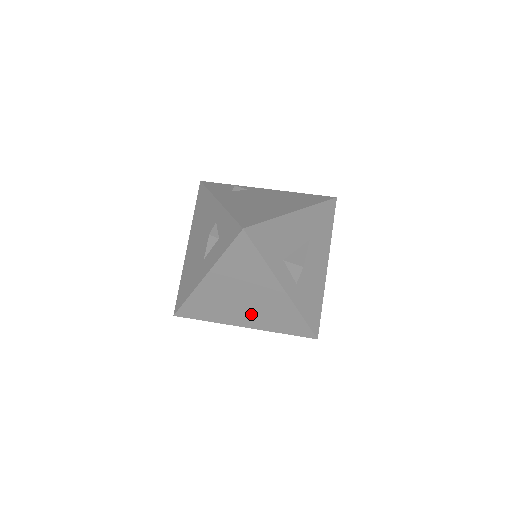
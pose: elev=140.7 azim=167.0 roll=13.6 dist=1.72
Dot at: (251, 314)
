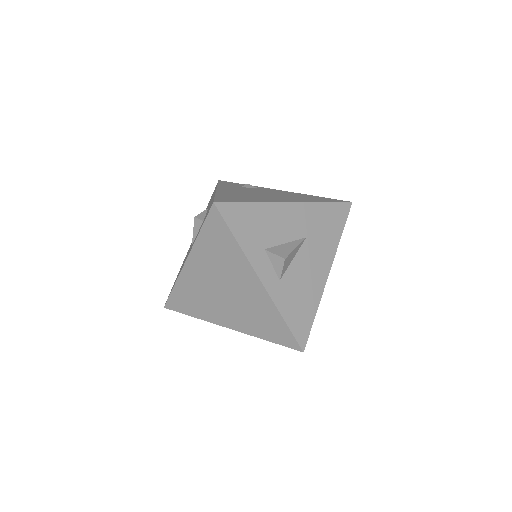
Dot at: (233, 312)
